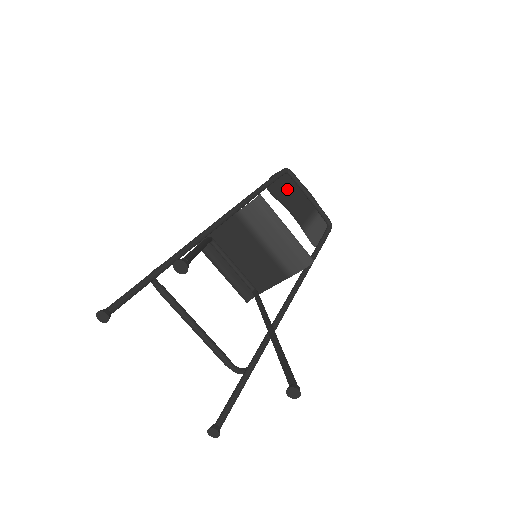
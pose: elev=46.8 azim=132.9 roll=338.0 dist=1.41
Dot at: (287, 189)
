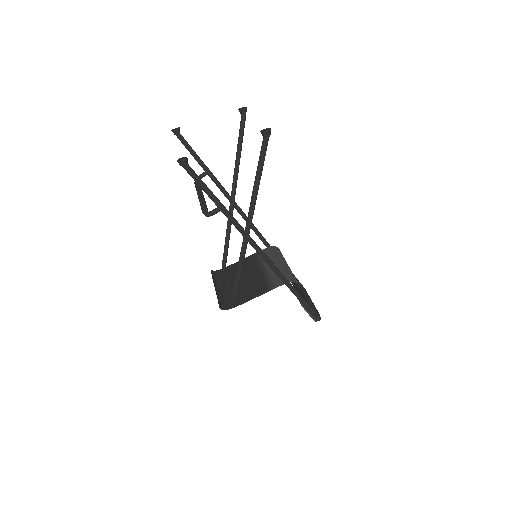
Dot at: occluded
